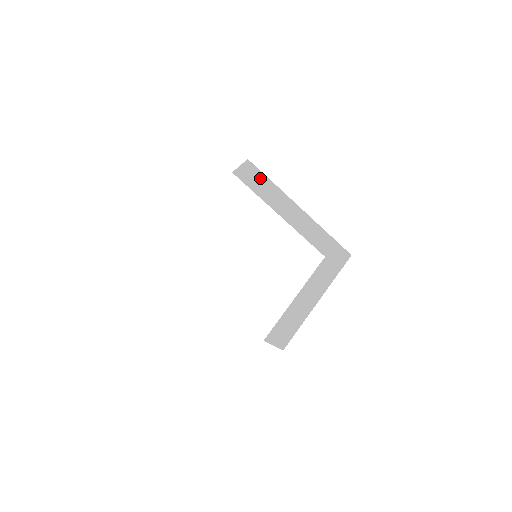
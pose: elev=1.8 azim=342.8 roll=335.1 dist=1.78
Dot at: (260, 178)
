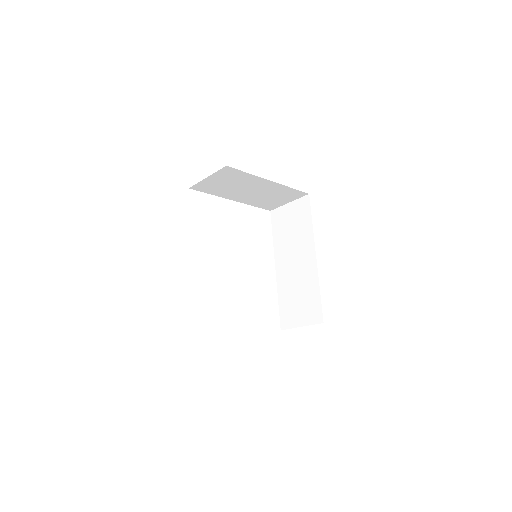
Dot at: (301, 217)
